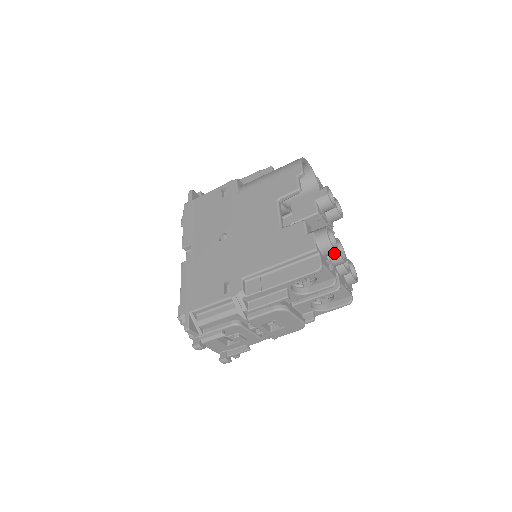
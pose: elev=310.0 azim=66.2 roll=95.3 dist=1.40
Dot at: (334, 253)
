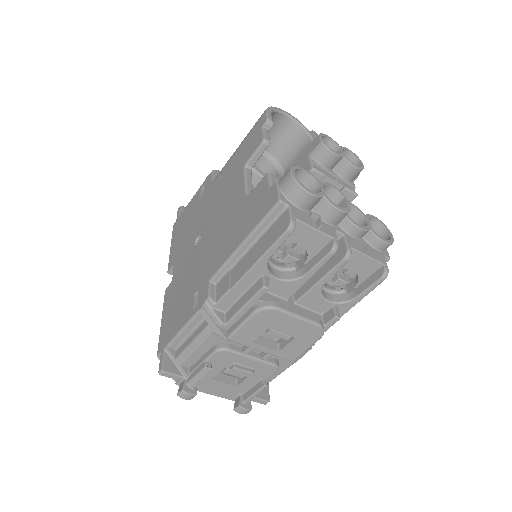
Dot at: (320, 202)
